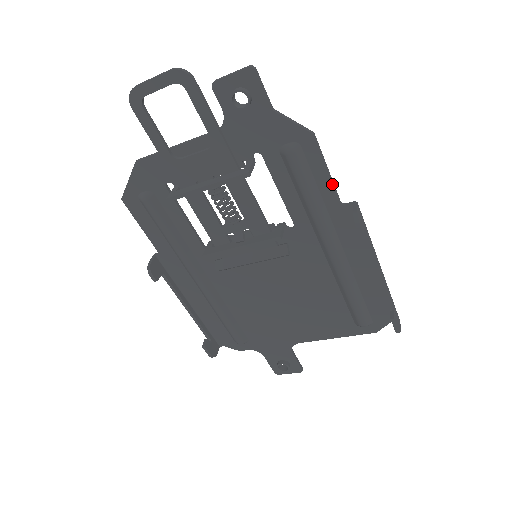
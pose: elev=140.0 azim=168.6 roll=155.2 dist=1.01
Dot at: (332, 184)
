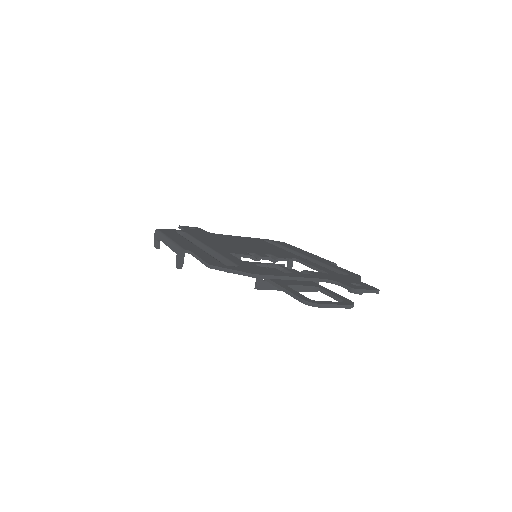
Dot at: occluded
